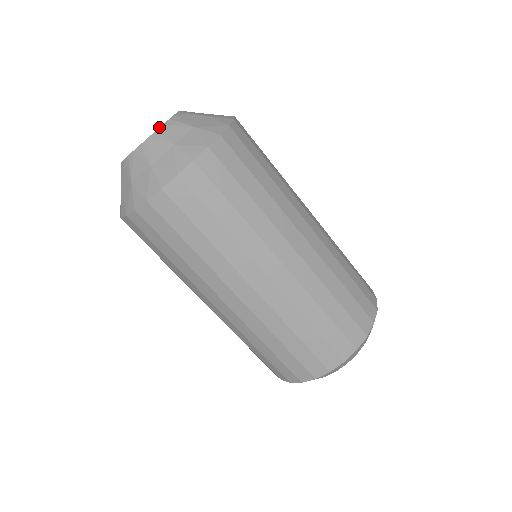
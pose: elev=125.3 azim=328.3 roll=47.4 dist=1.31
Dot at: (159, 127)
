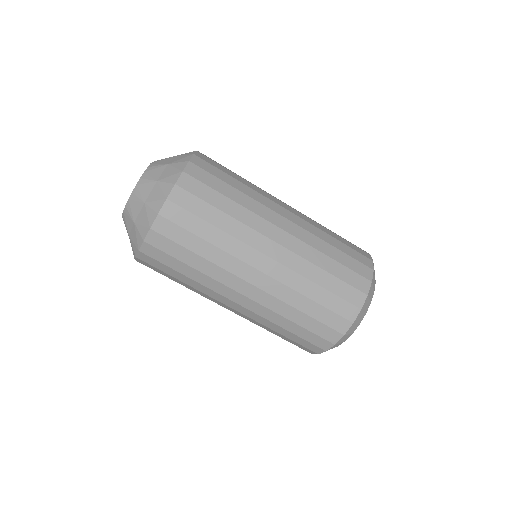
Dot at: (134, 188)
